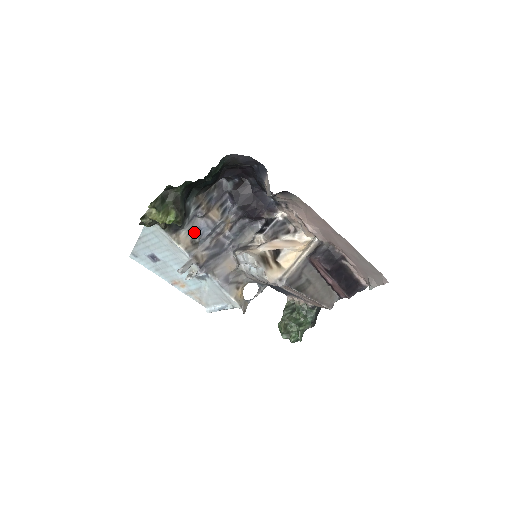
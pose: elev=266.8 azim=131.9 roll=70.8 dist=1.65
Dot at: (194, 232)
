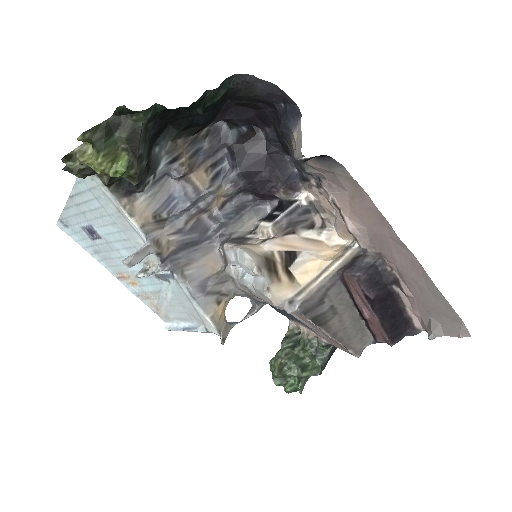
Dot at: (161, 201)
